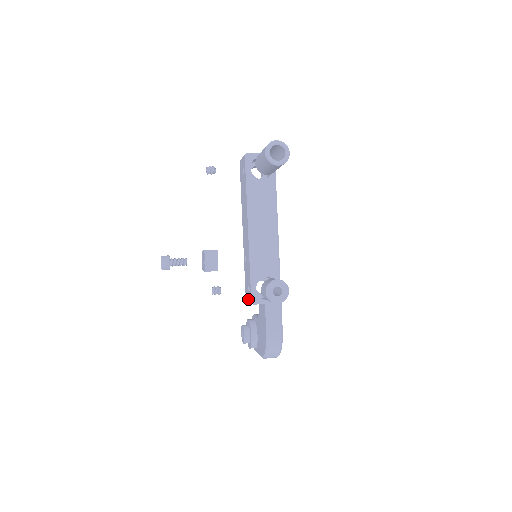
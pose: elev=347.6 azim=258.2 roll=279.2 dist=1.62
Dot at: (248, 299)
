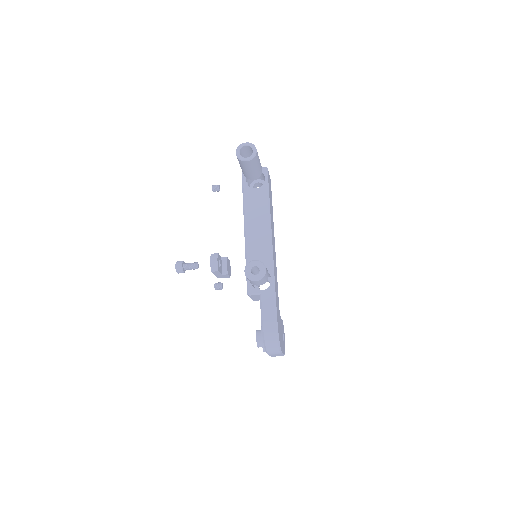
Dot at: occluded
